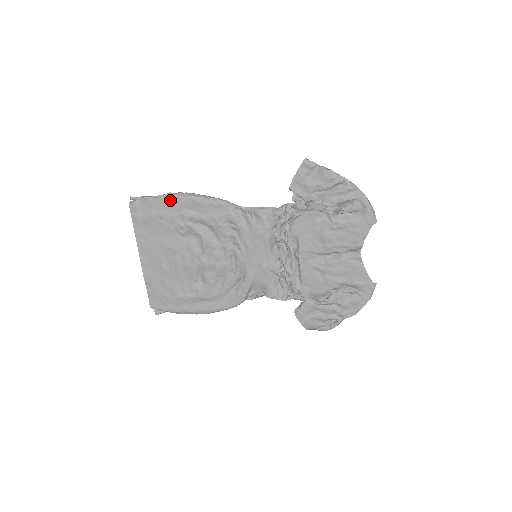
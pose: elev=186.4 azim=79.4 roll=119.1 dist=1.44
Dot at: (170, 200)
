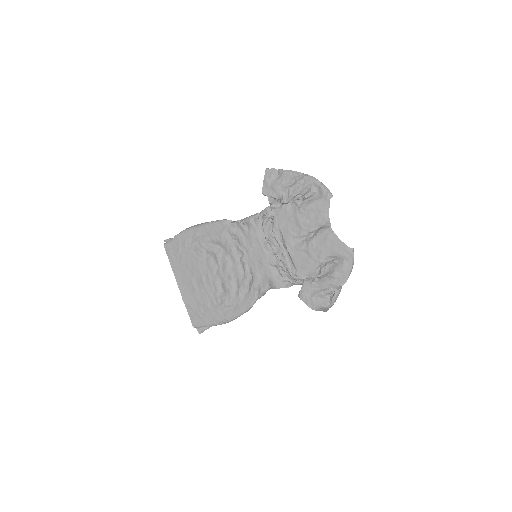
Dot at: (188, 232)
